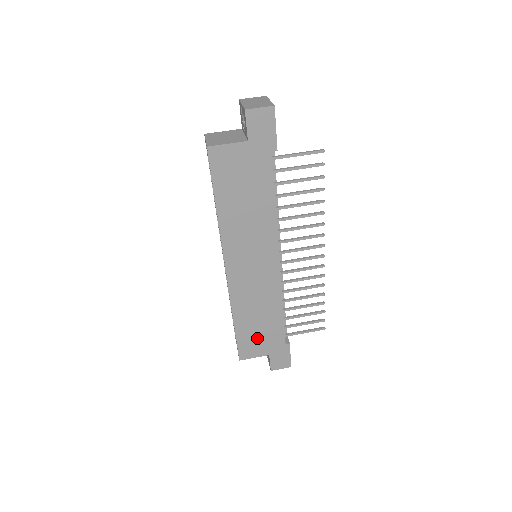
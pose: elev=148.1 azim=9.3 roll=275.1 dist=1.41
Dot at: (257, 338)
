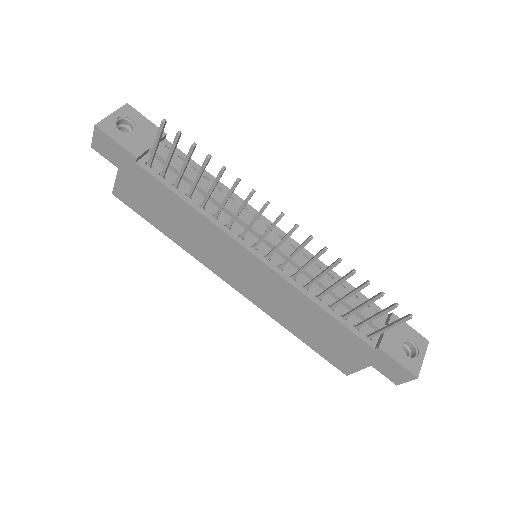
Dot at: (335, 348)
